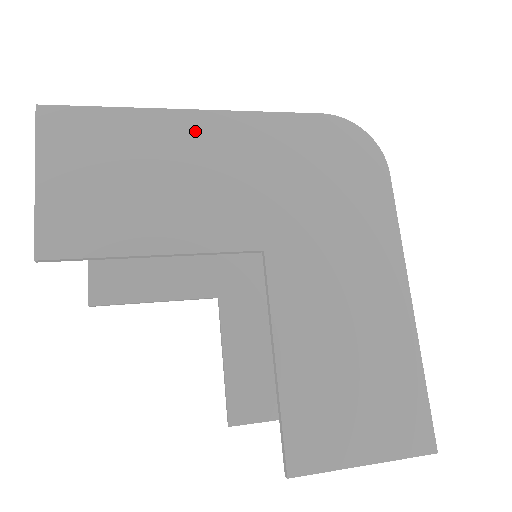
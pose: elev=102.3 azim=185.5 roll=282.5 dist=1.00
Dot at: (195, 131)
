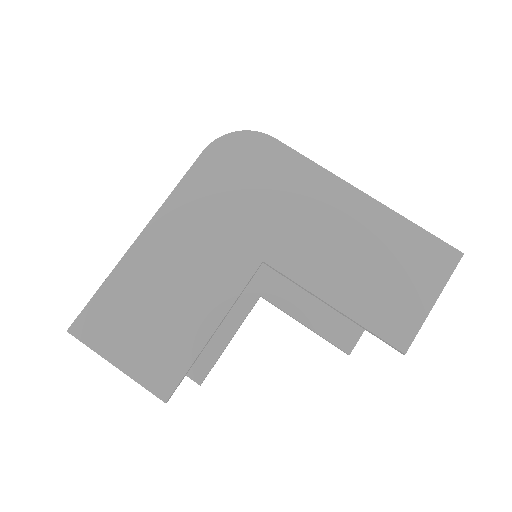
Dot at: (155, 245)
